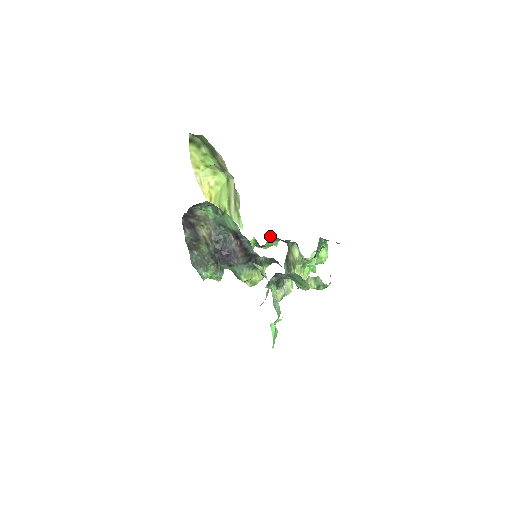
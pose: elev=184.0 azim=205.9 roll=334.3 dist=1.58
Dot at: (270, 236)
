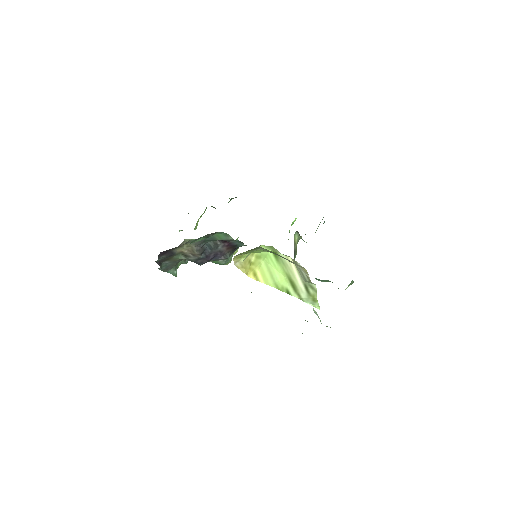
Dot at: occluded
